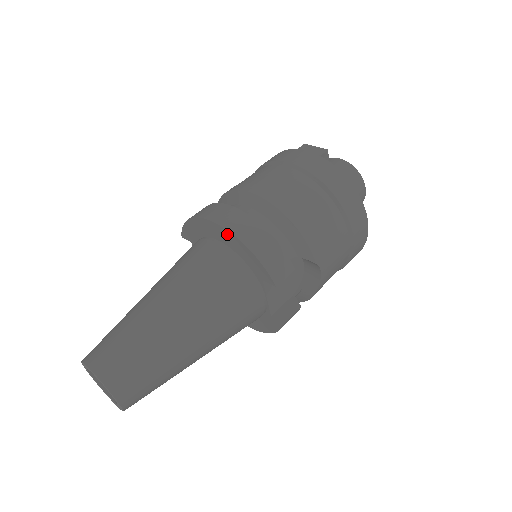
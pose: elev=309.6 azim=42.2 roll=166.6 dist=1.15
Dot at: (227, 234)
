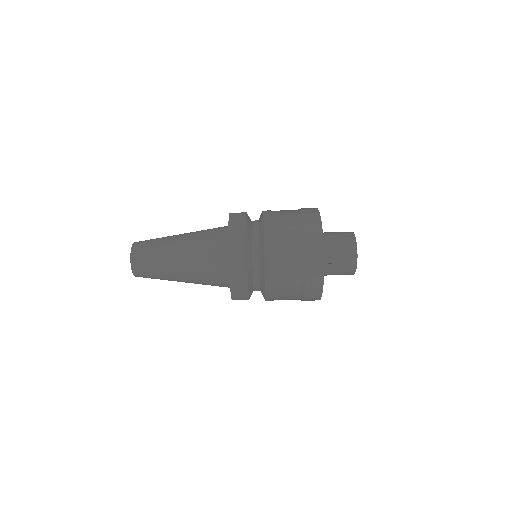
Dot at: (229, 267)
